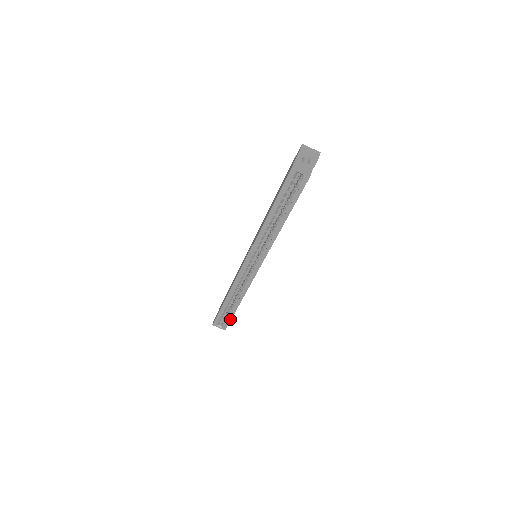
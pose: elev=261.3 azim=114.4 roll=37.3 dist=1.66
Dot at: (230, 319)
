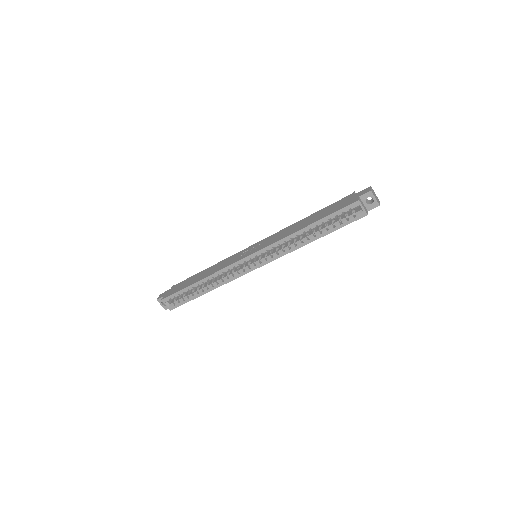
Dot at: (185, 302)
